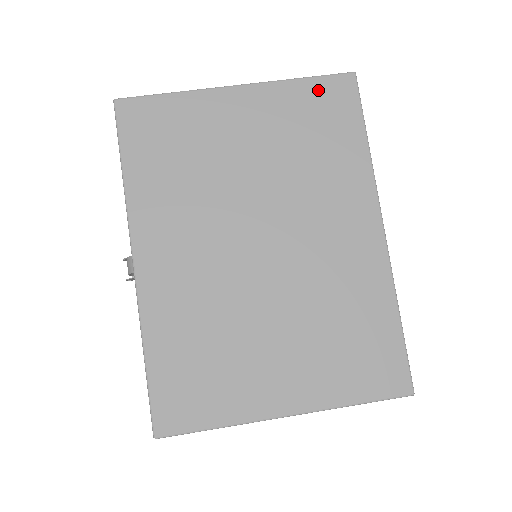
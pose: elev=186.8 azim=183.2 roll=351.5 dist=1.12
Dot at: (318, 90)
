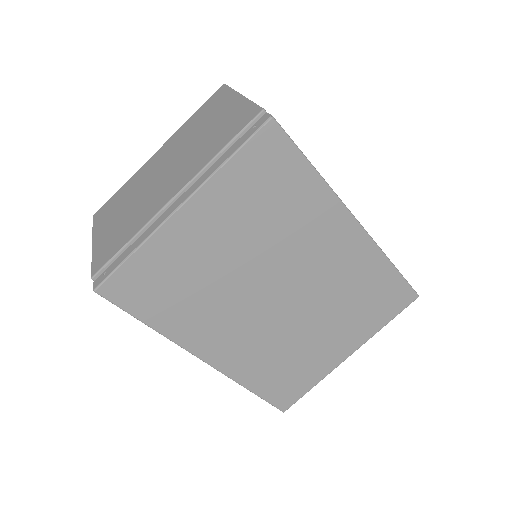
Dot at: (250, 159)
